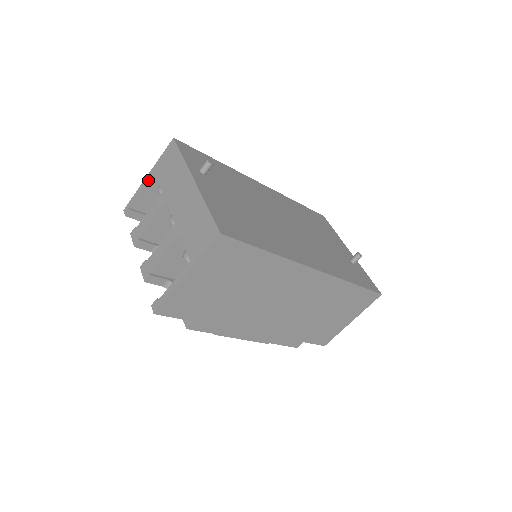
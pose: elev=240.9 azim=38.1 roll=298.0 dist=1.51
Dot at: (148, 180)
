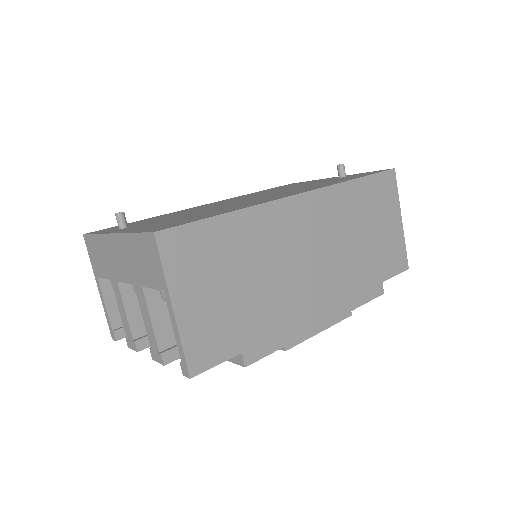
Dot at: (100, 290)
